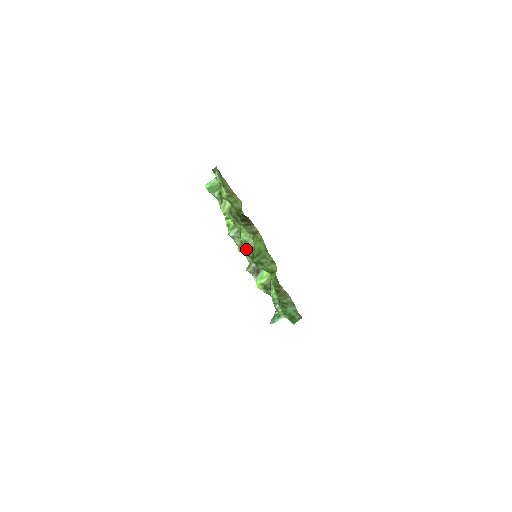
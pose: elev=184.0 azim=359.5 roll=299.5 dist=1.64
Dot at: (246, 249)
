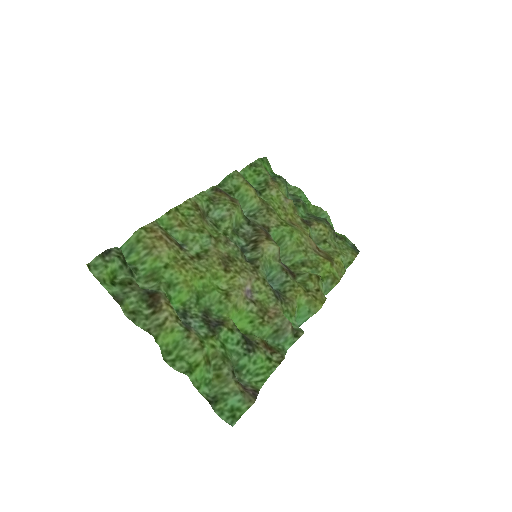
Dot at: occluded
